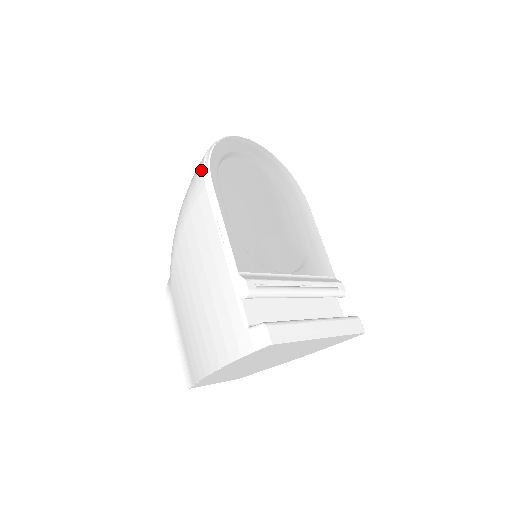
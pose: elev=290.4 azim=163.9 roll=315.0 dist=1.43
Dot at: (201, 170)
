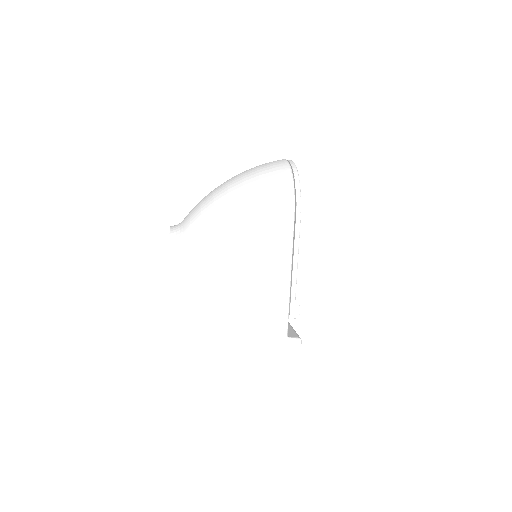
Dot at: (290, 200)
